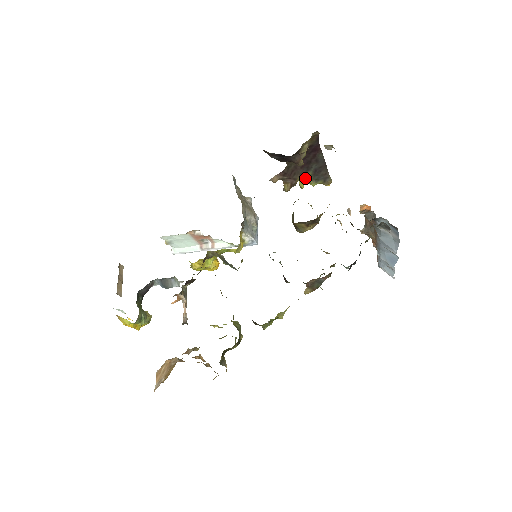
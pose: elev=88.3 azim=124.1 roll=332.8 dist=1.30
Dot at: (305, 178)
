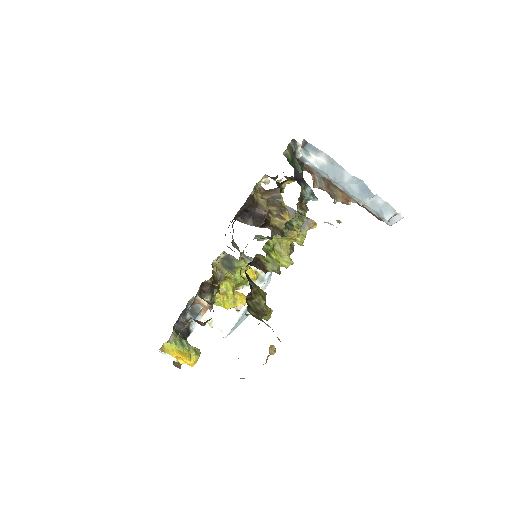
Dot at: occluded
